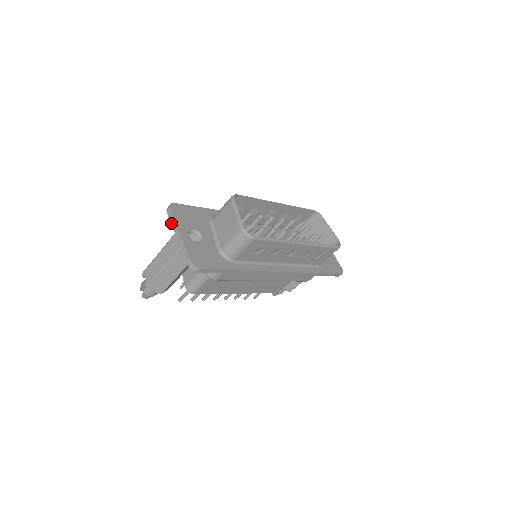
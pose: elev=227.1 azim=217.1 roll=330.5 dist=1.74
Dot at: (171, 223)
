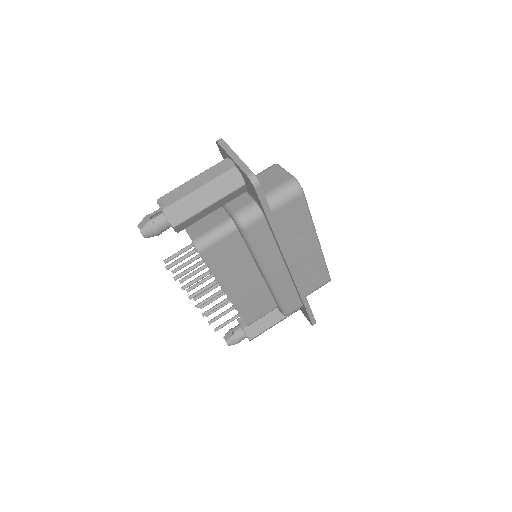
Dot at: (224, 148)
